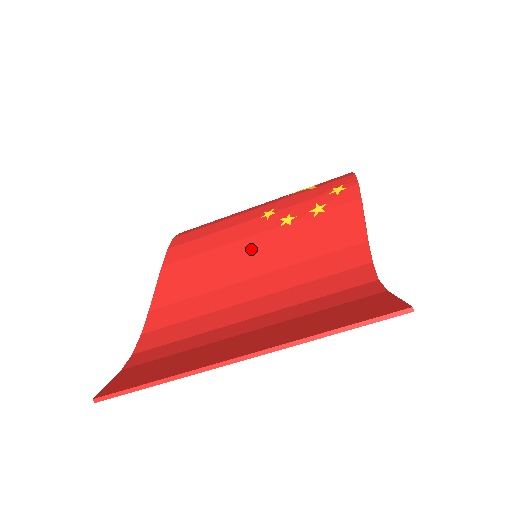
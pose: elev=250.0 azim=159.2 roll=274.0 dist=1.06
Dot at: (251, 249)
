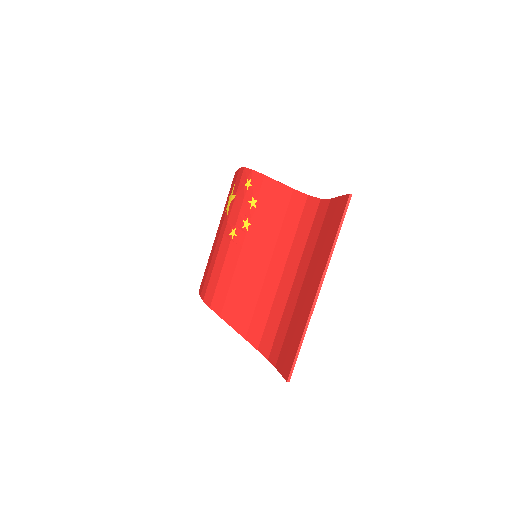
Dot at: (249, 256)
